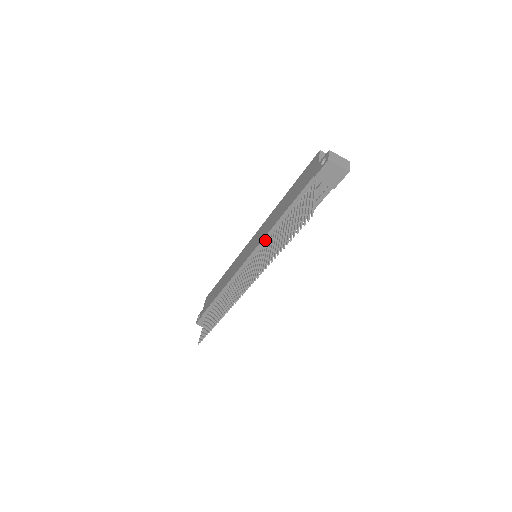
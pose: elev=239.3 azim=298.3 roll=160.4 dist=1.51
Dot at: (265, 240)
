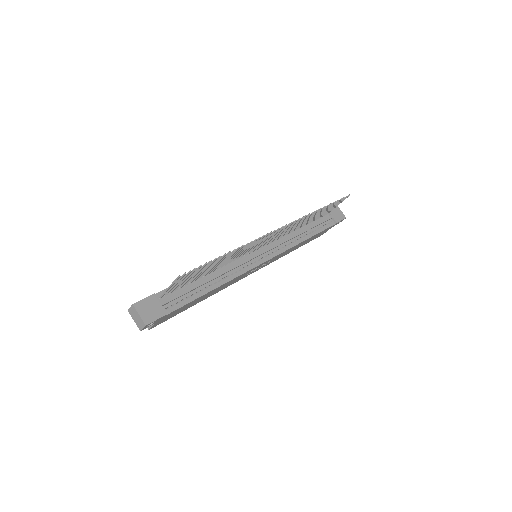
Dot at: occluded
